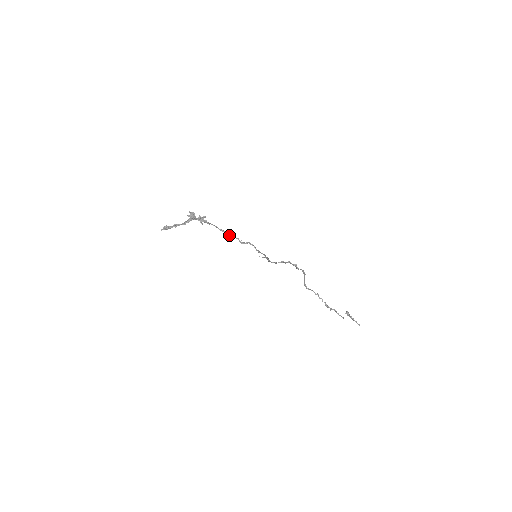
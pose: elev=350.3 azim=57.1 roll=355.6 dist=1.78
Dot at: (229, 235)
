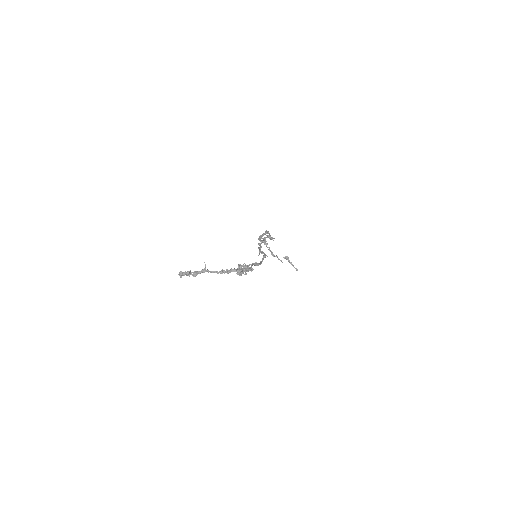
Dot at: (258, 265)
